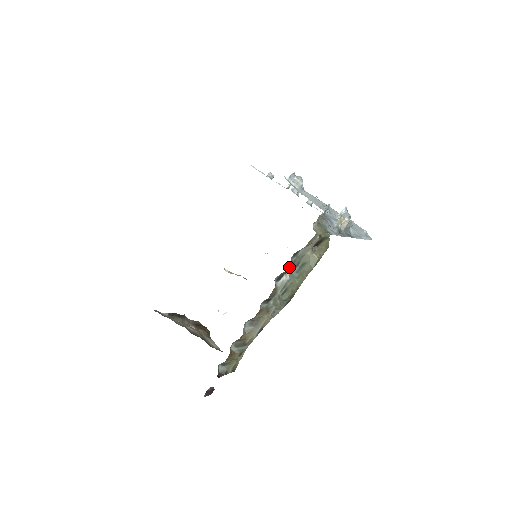
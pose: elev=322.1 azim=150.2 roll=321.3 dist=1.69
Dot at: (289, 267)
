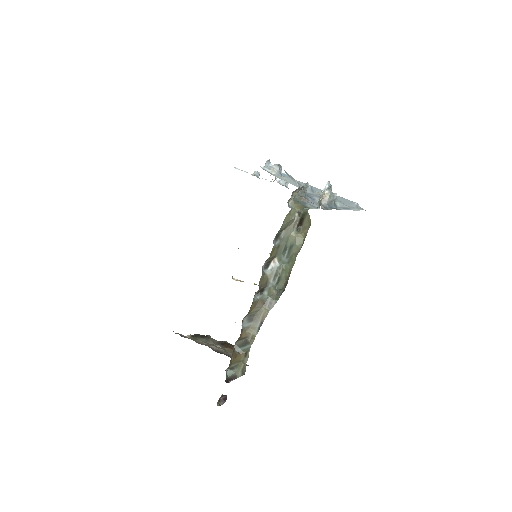
Dot at: (274, 251)
